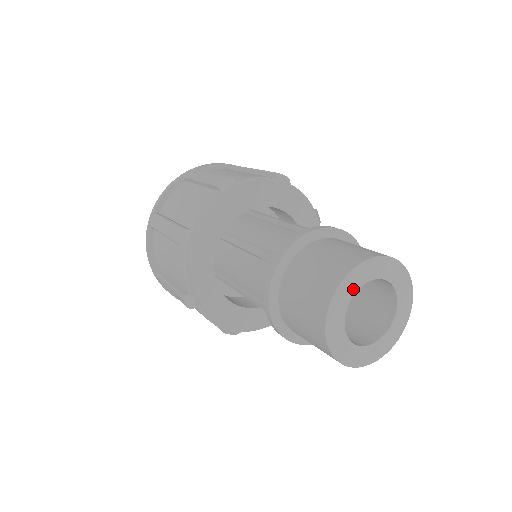
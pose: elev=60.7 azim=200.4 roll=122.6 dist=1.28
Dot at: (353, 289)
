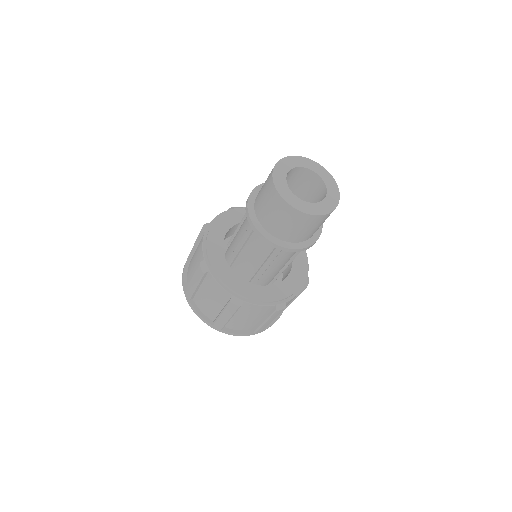
Dot at: (290, 166)
